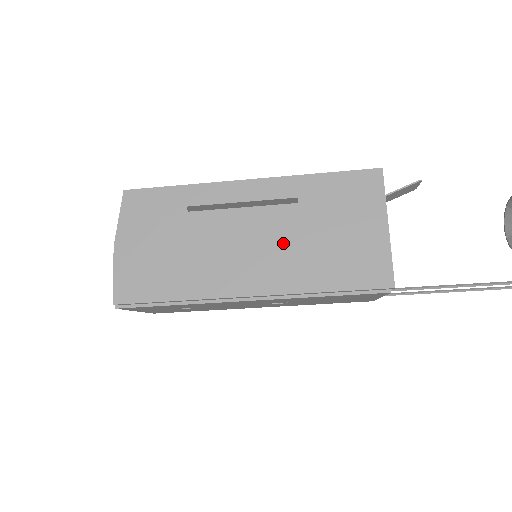
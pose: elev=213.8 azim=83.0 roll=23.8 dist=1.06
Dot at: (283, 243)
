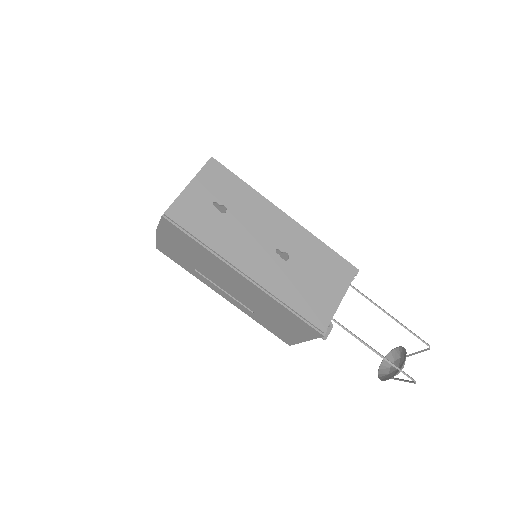
Dot at: occluded
